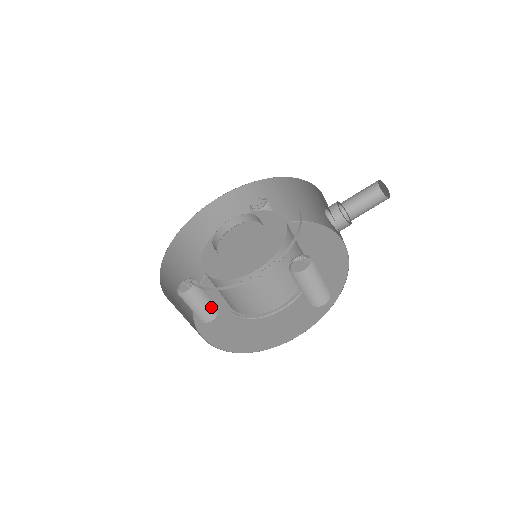
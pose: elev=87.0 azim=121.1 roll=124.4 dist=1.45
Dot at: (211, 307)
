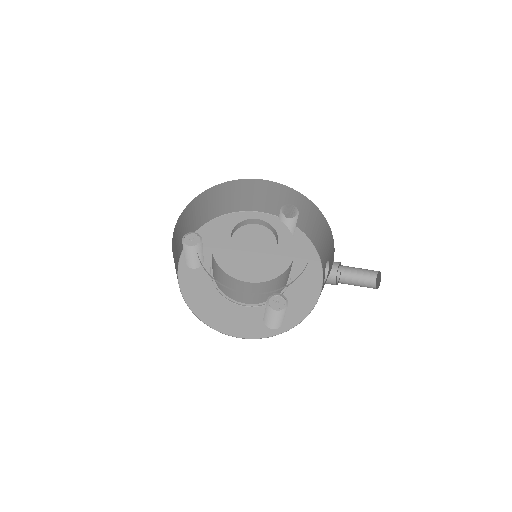
Dot at: (199, 261)
